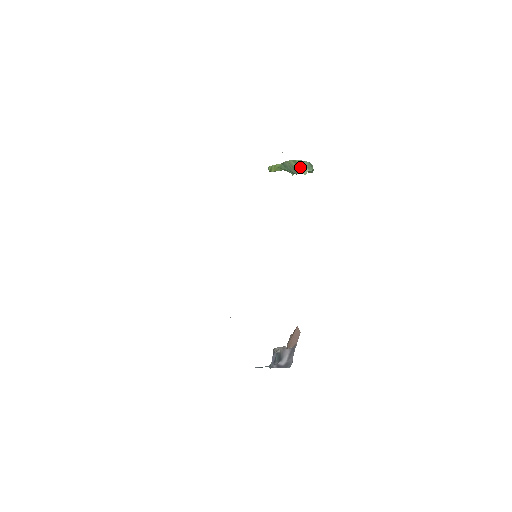
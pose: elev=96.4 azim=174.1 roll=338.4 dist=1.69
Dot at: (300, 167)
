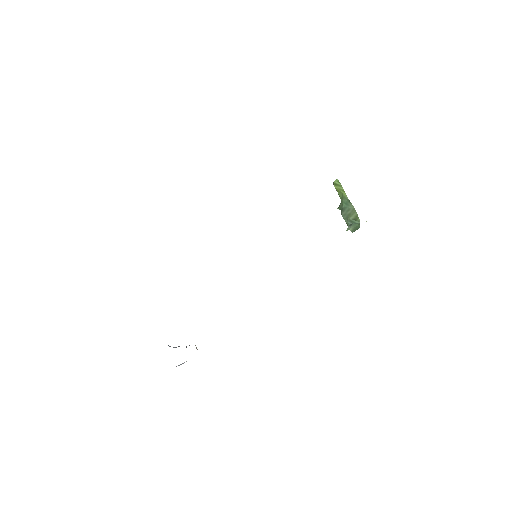
Dot at: (352, 222)
